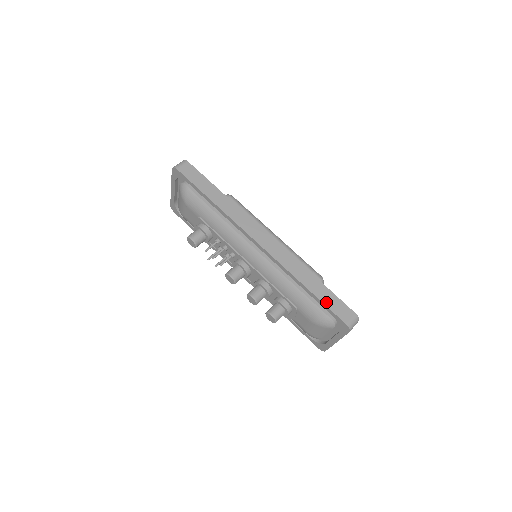
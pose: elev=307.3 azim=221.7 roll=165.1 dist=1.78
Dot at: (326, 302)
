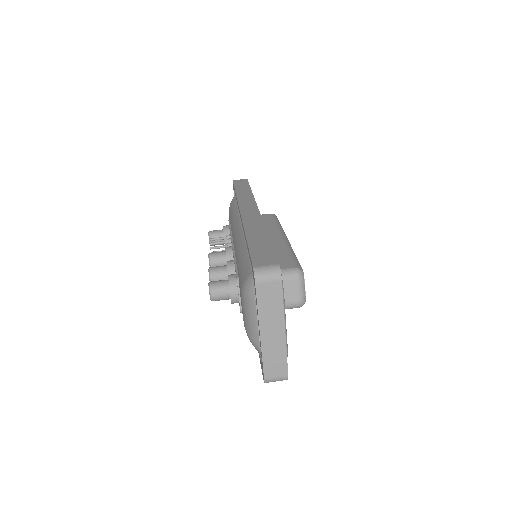
Dot at: (253, 249)
